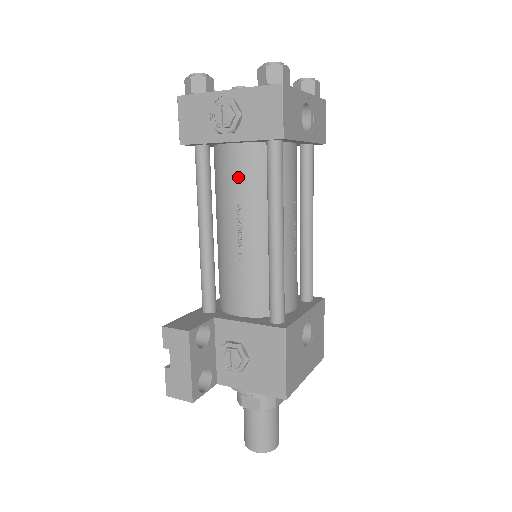
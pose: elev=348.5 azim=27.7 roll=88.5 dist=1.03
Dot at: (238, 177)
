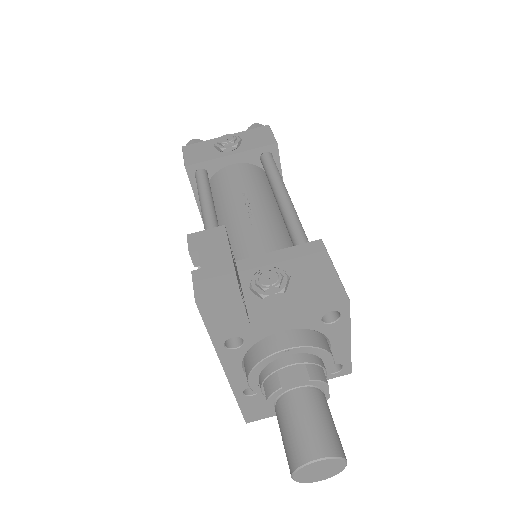
Dot at: (239, 179)
